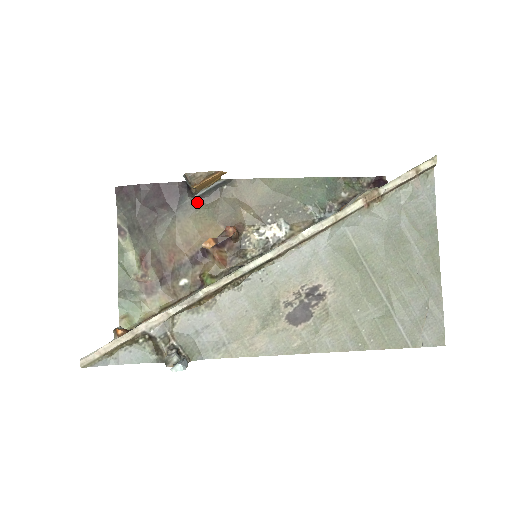
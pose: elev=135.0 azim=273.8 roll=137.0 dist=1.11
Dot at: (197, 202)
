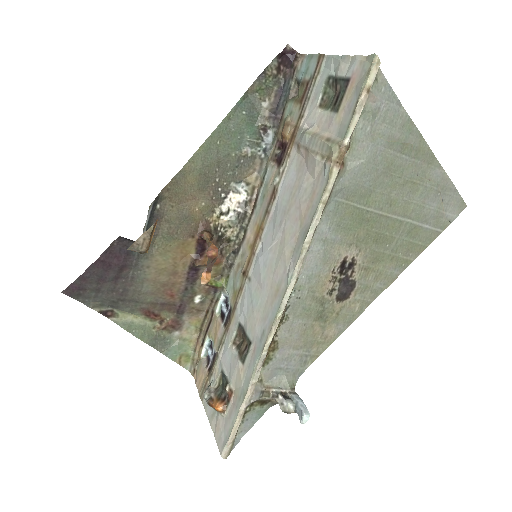
Dot at: occluded
